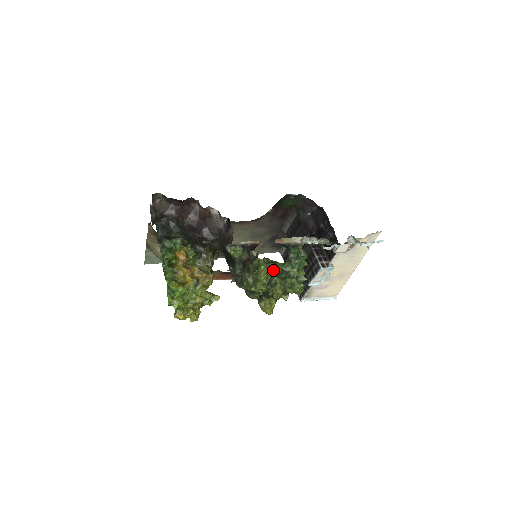
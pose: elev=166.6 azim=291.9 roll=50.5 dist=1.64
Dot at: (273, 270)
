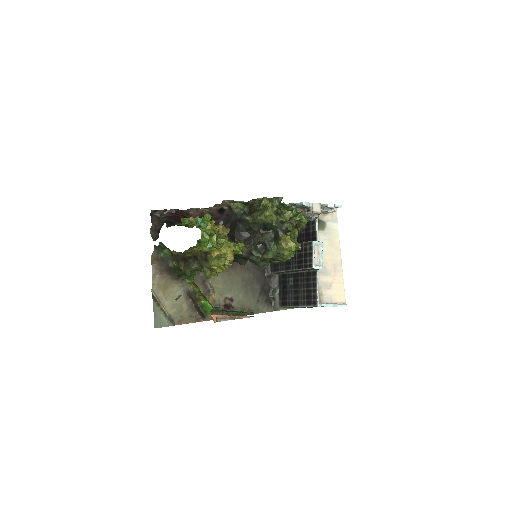
Dot at: occluded
